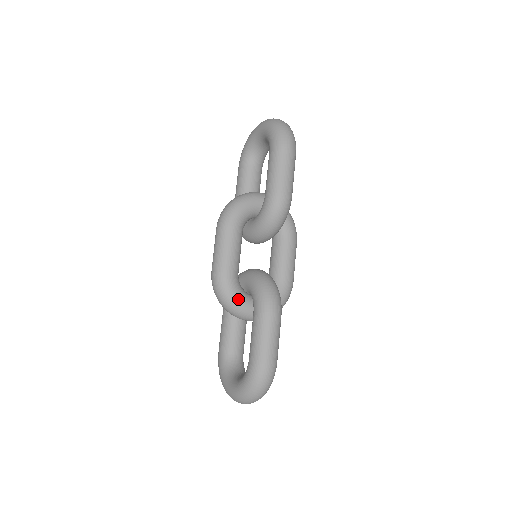
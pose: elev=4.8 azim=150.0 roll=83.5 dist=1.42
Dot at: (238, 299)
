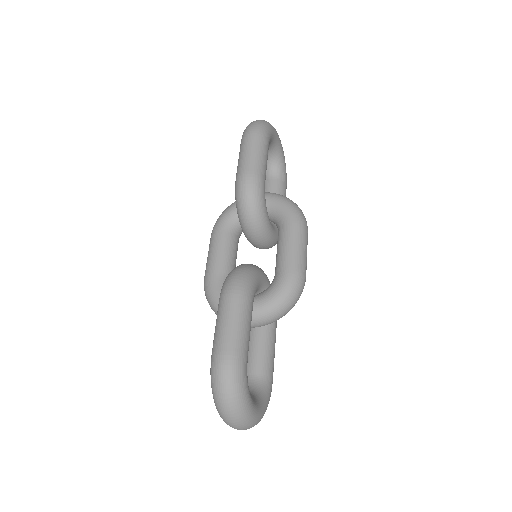
Dot at: occluded
